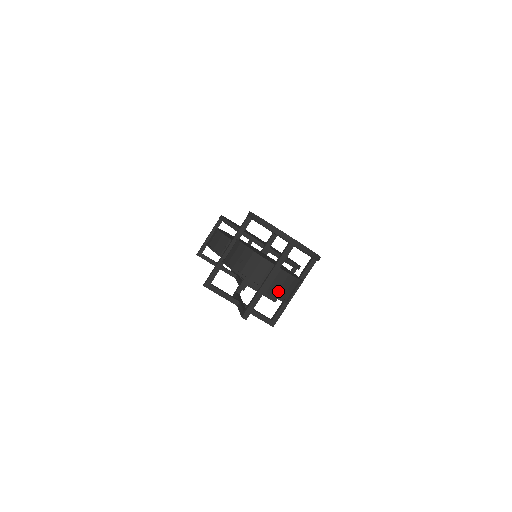
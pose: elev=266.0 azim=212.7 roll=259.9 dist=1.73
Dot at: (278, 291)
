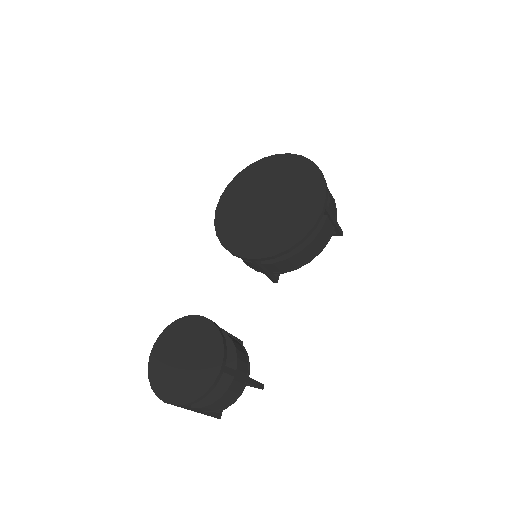
Dot at: (213, 410)
